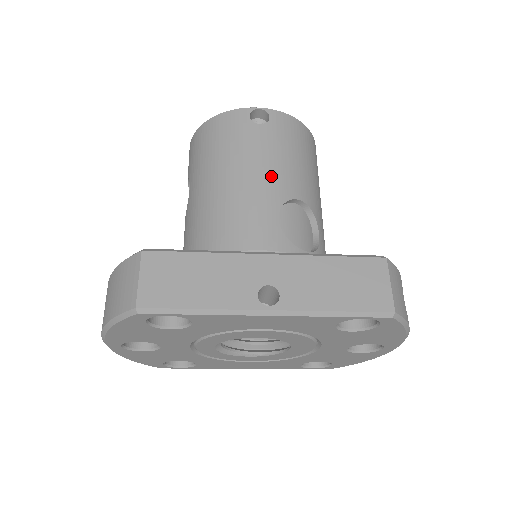
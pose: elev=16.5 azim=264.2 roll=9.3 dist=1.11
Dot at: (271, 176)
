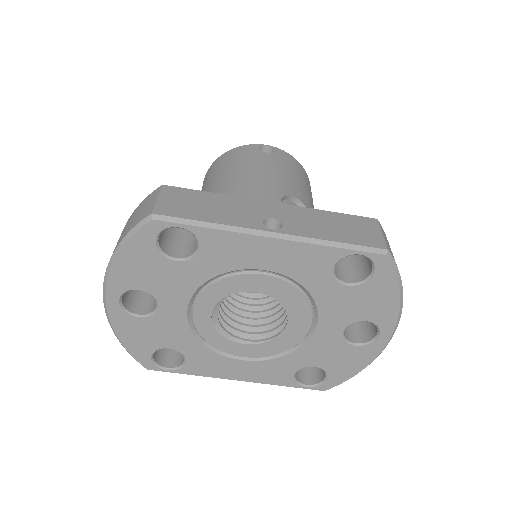
Dot at: (275, 179)
